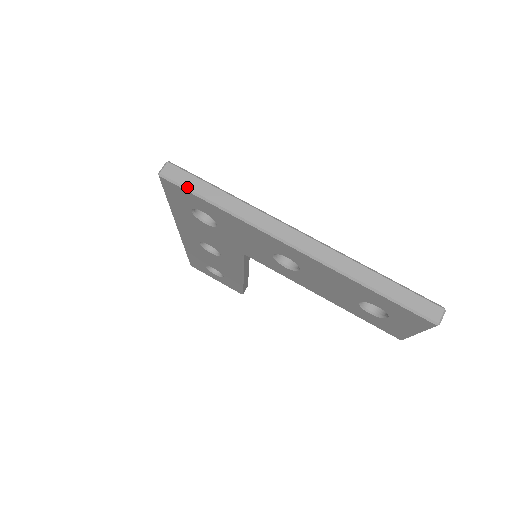
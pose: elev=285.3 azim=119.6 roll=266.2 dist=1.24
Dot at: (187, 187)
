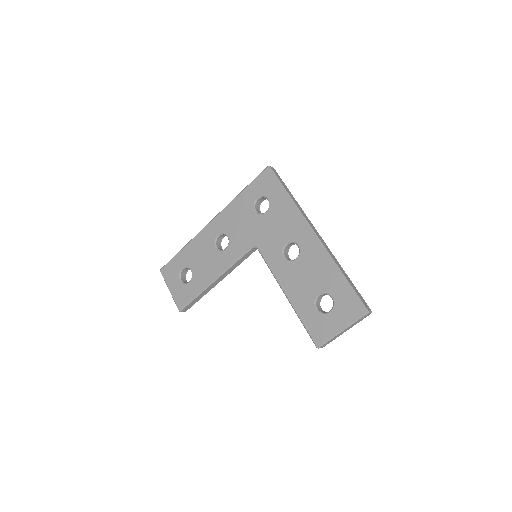
Dot at: (279, 179)
